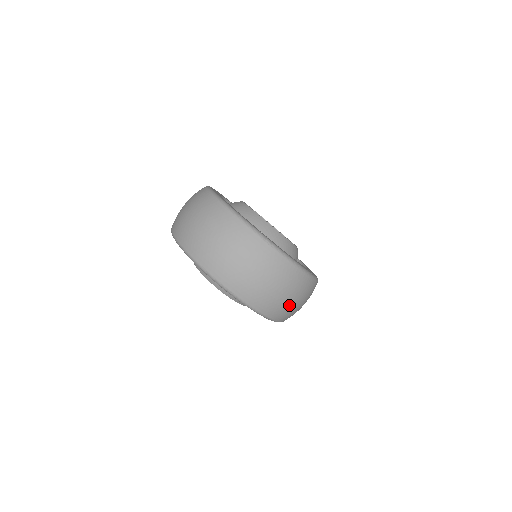
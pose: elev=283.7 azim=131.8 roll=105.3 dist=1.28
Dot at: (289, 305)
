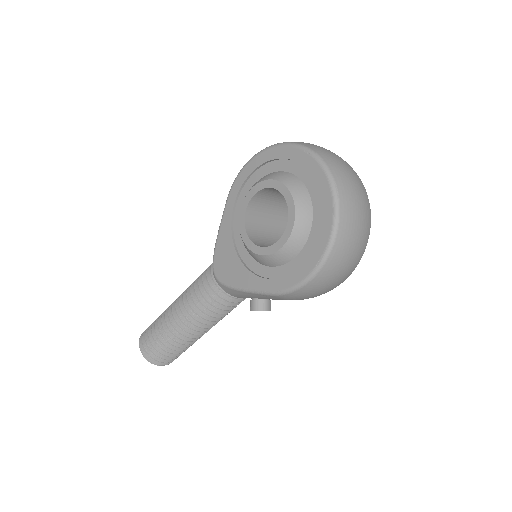
Dot at: (347, 257)
